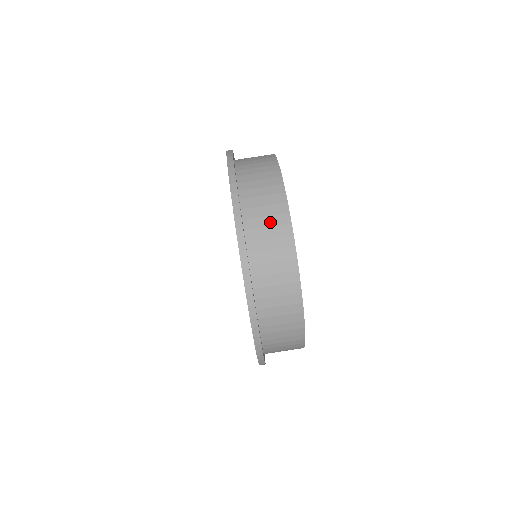
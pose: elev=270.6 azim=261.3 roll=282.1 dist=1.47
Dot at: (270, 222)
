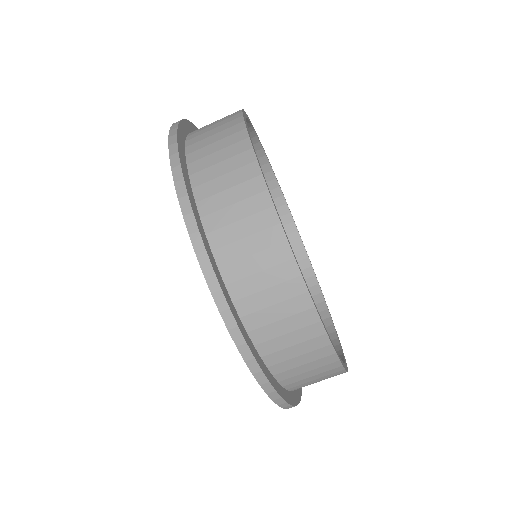
Dot at: (231, 181)
